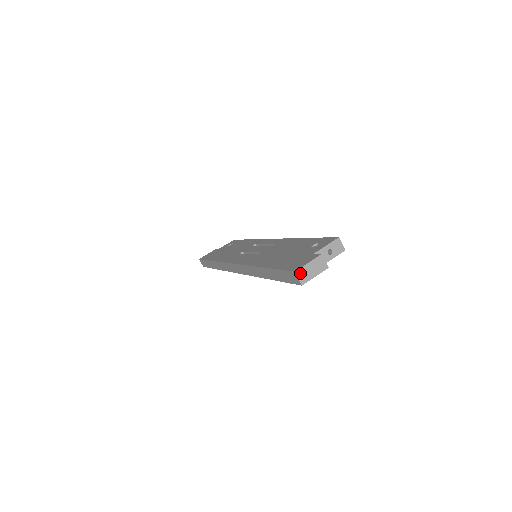
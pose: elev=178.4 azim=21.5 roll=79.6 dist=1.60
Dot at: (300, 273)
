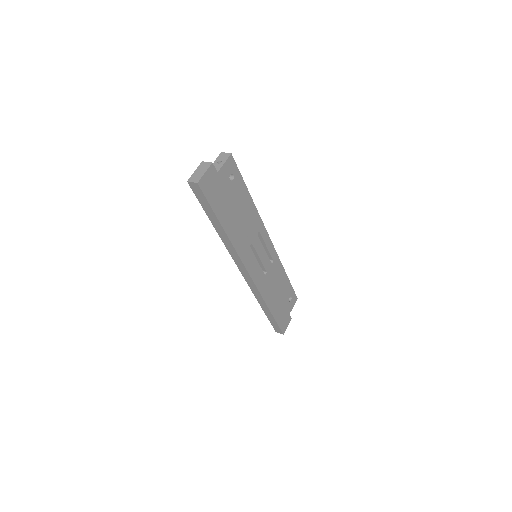
Dot at: (192, 179)
